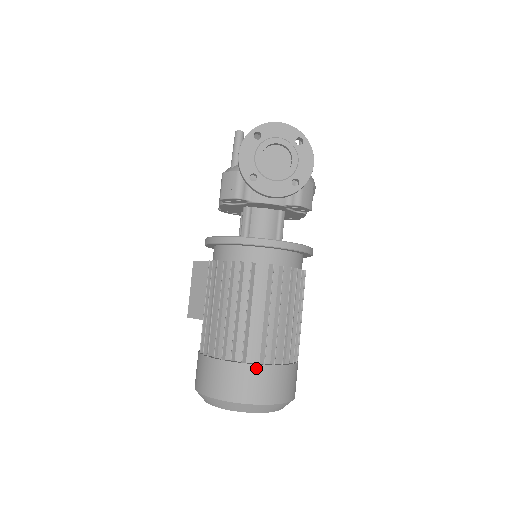
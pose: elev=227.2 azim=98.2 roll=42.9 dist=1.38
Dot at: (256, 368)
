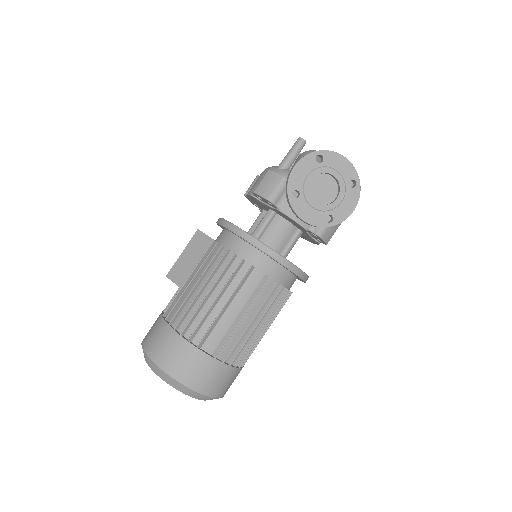
Dot at: (207, 358)
